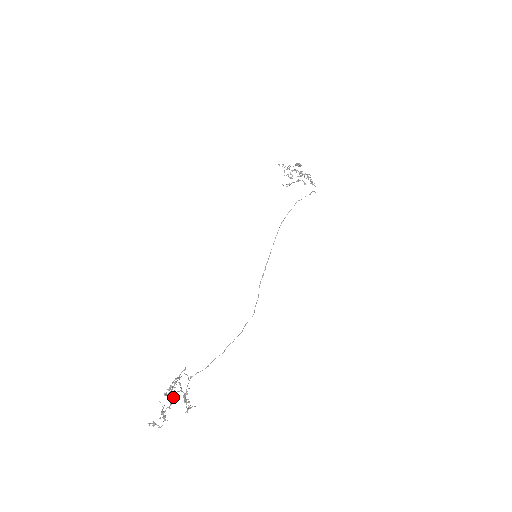
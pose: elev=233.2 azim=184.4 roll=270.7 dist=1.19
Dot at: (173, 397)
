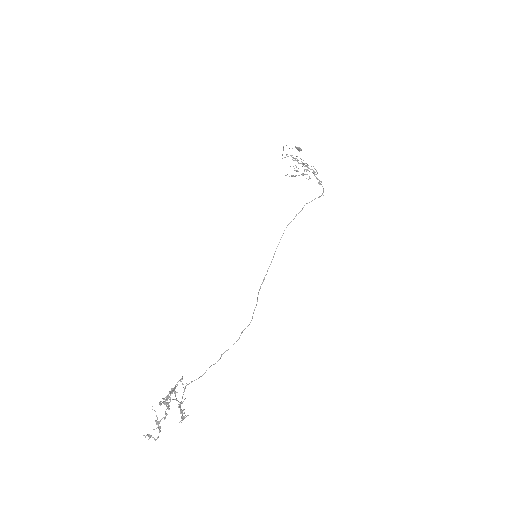
Dot at: (168, 406)
